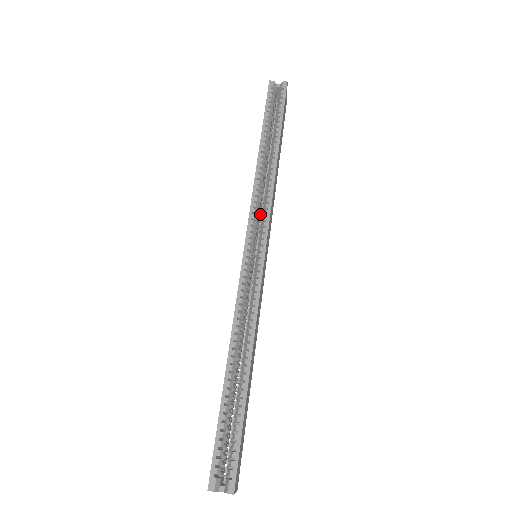
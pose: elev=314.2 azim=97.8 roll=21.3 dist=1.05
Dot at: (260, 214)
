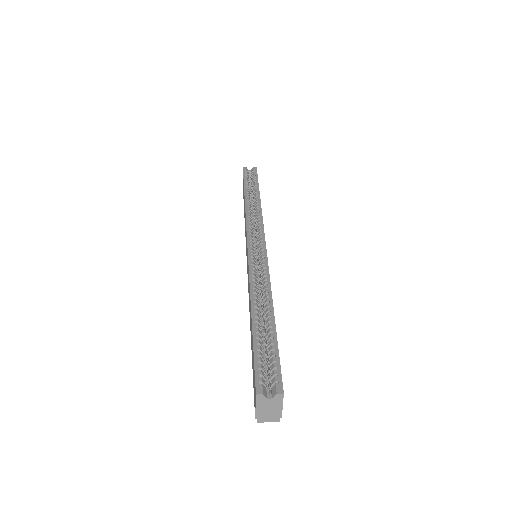
Dot at: occluded
